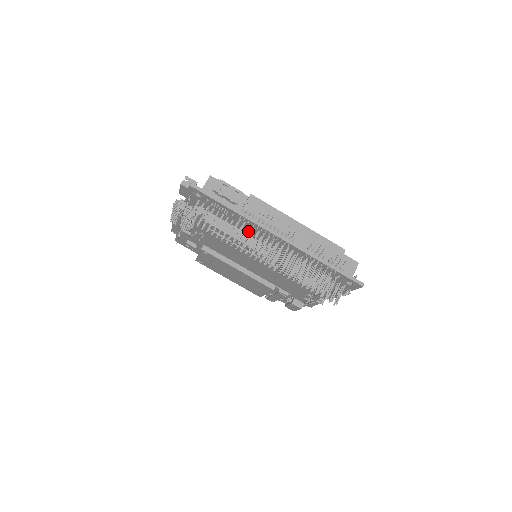
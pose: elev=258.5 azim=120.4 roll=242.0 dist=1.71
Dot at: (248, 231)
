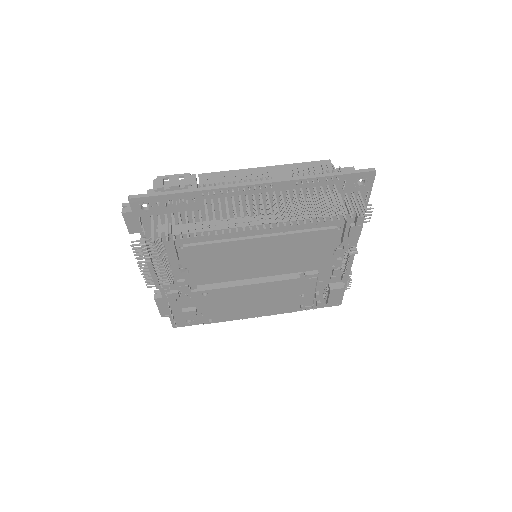
Dot at: (223, 213)
